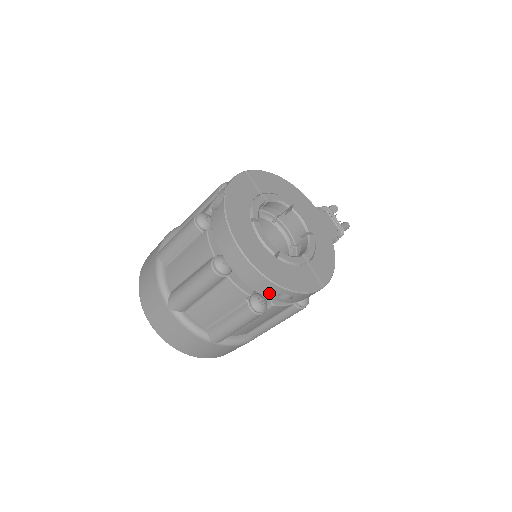
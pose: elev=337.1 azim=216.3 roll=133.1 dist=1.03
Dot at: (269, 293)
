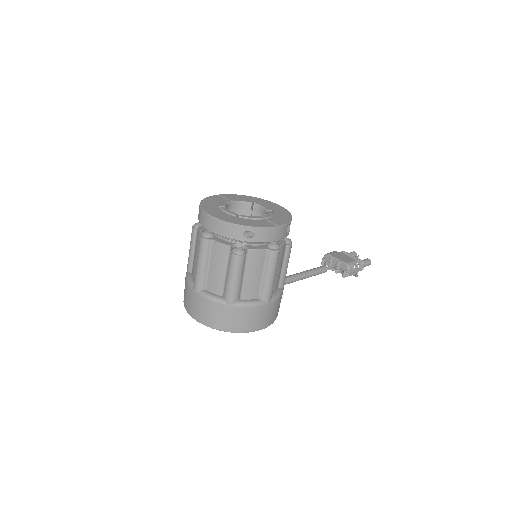
Dot at: (237, 235)
